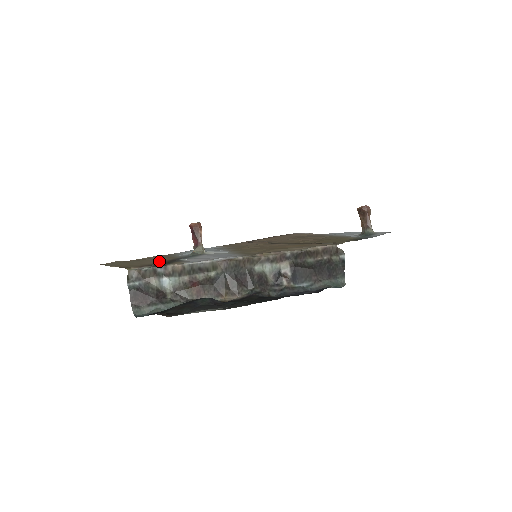
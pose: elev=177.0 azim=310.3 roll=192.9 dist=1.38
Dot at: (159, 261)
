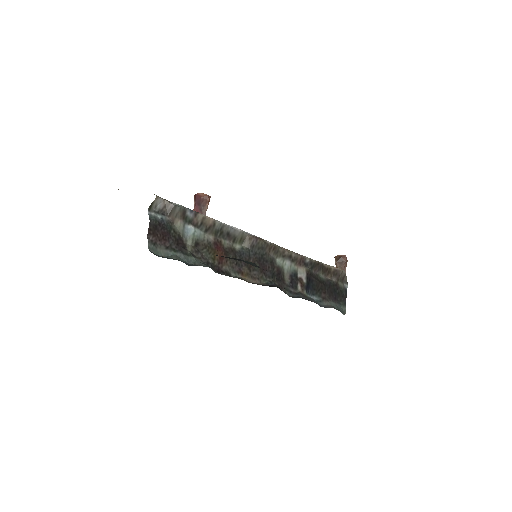
Dot at: occluded
